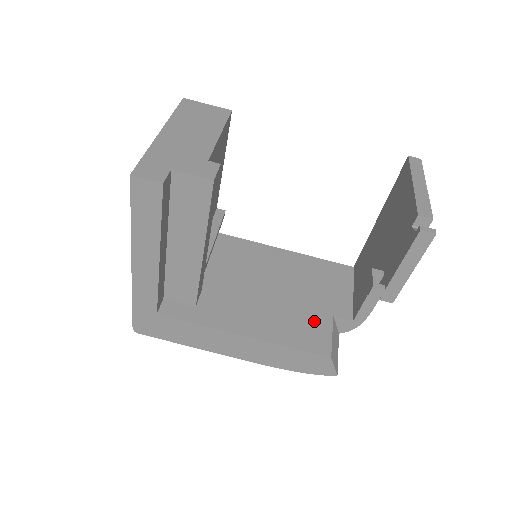
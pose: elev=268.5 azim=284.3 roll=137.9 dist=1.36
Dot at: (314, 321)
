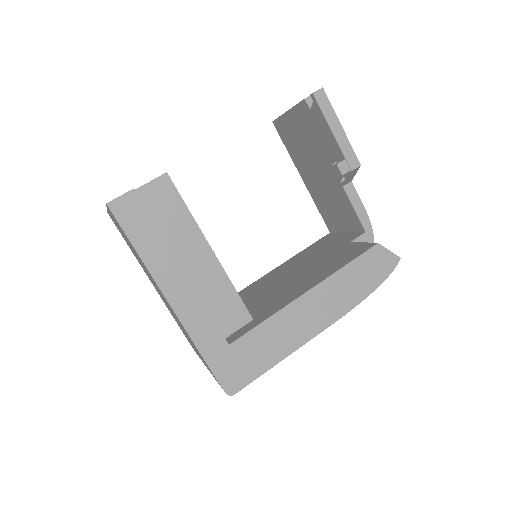
Dot at: (342, 252)
